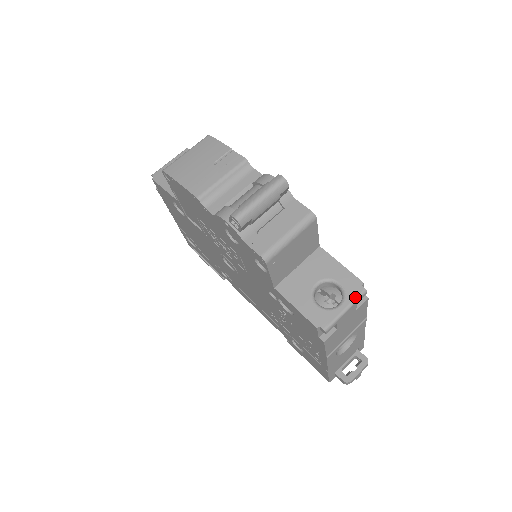
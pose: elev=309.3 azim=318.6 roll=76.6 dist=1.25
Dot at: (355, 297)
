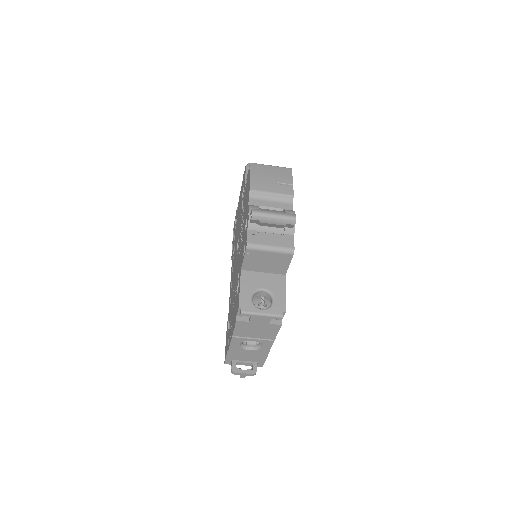
Dot at: (274, 314)
